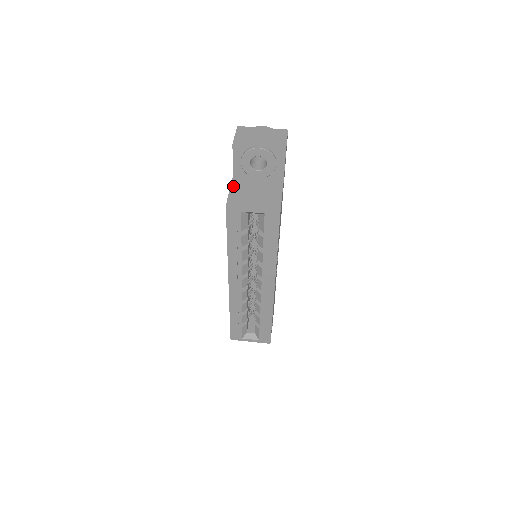
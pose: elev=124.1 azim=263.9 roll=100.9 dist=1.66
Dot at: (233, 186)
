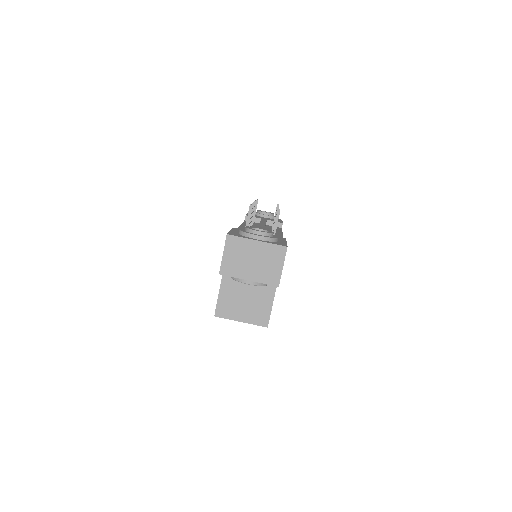
Dot at: (223, 285)
